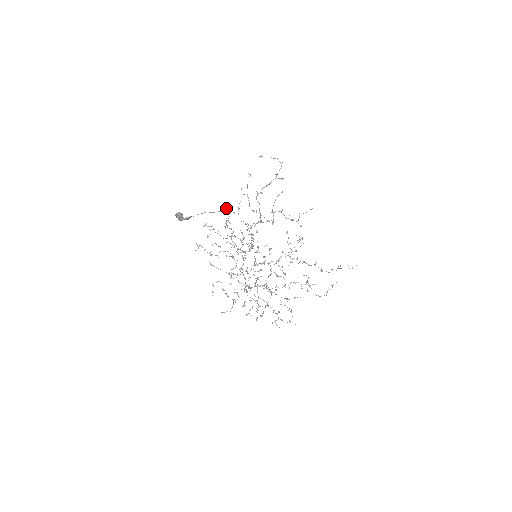
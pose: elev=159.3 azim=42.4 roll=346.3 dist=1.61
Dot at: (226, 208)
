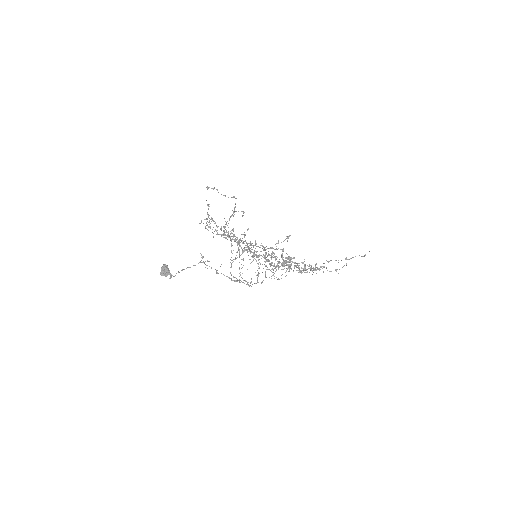
Dot at: occluded
